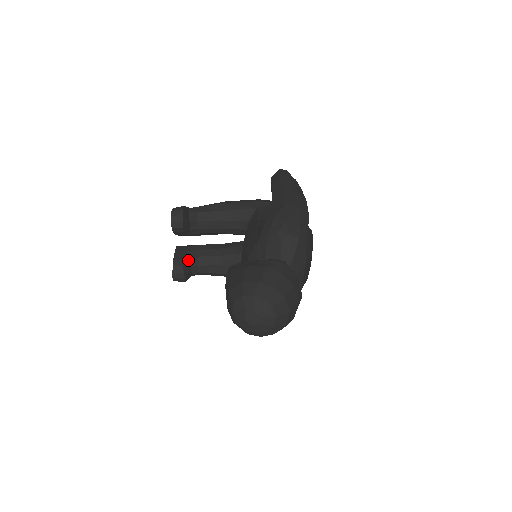
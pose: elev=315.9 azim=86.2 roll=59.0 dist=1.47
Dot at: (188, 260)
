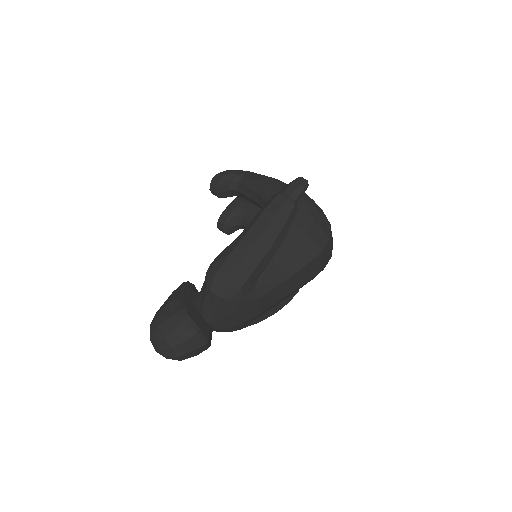
Dot at: (232, 219)
